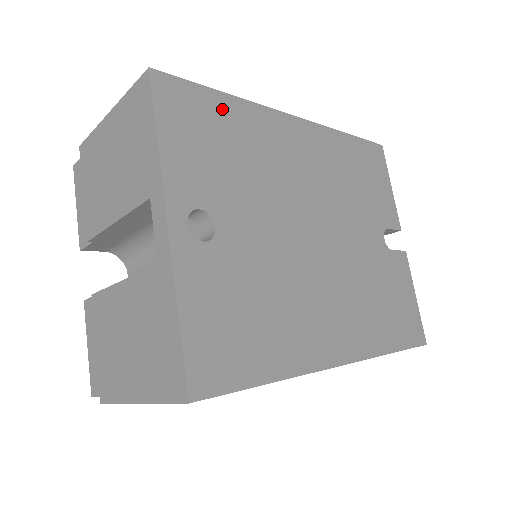
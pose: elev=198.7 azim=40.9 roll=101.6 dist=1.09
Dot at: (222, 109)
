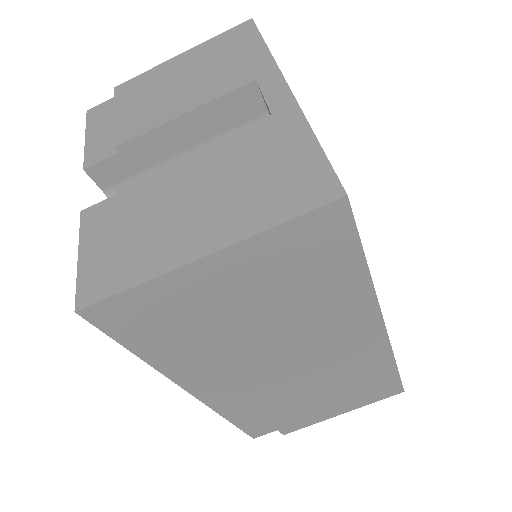
Dot at: occluded
